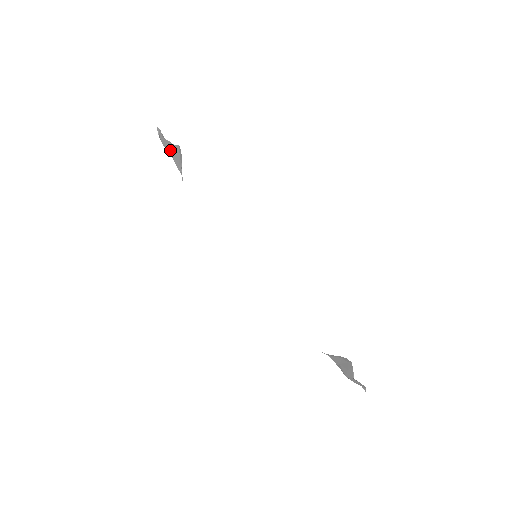
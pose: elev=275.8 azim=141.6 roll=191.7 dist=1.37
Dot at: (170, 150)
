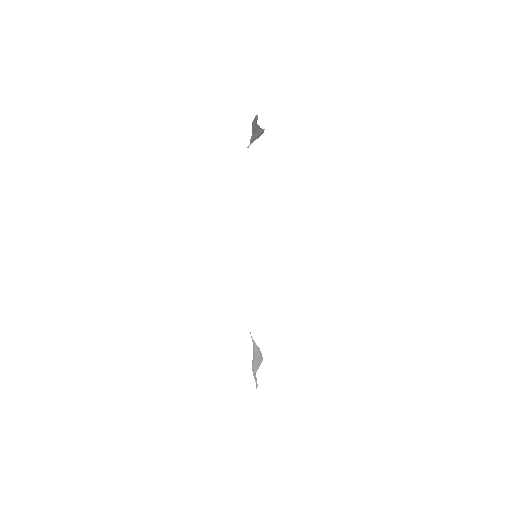
Dot at: (255, 129)
